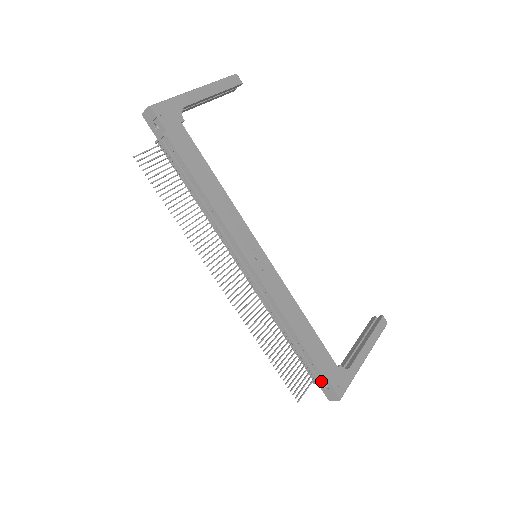
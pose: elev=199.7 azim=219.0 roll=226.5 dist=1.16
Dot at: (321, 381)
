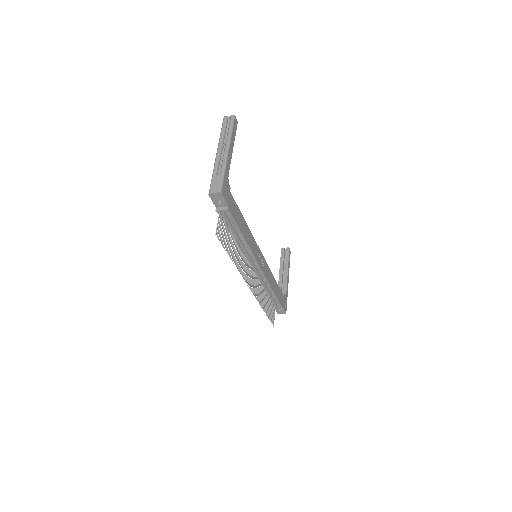
Dot at: (280, 309)
